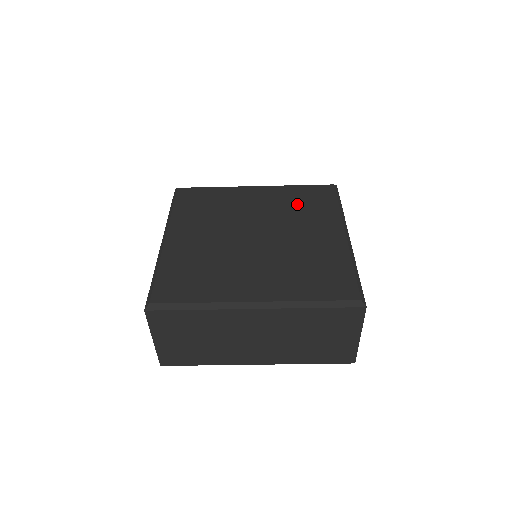
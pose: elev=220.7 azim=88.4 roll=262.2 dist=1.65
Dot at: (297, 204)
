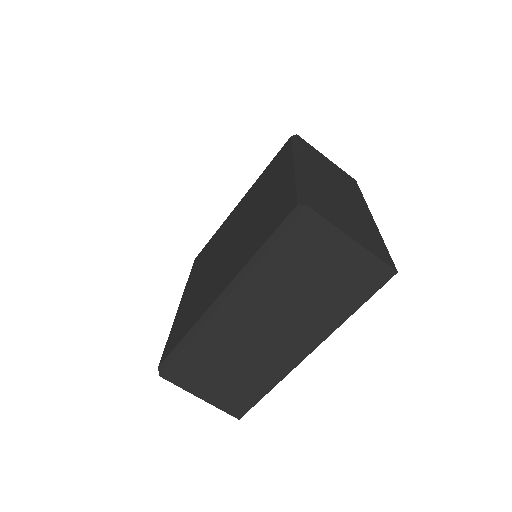
Dot at: (263, 183)
